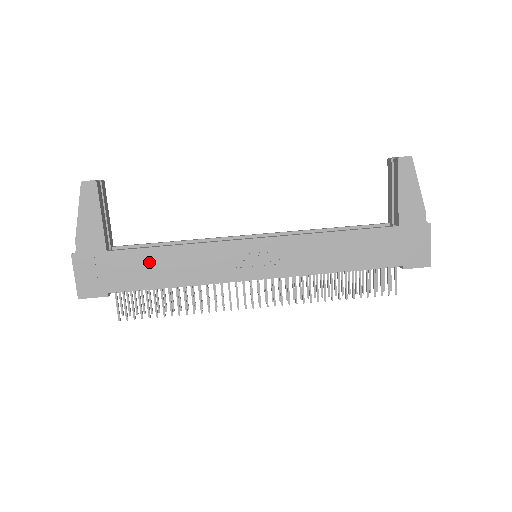
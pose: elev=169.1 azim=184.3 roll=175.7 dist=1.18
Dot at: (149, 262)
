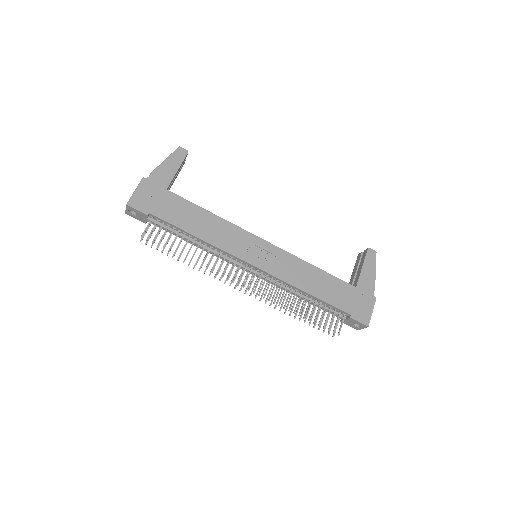
Dot at: (189, 212)
